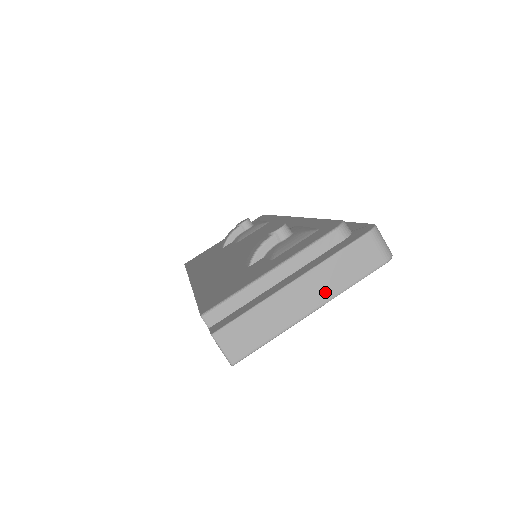
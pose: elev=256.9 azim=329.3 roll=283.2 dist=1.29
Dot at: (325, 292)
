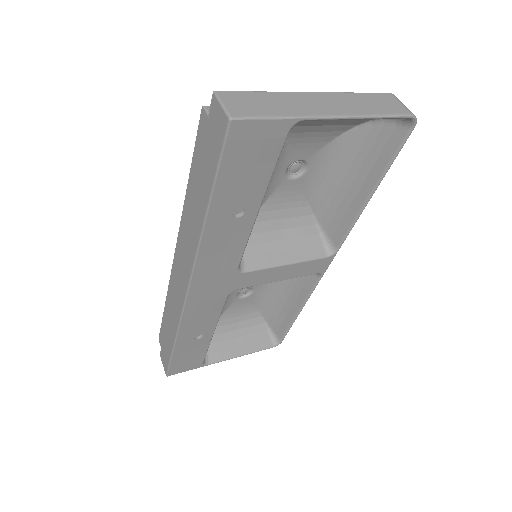
Dot at: (346, 109)
